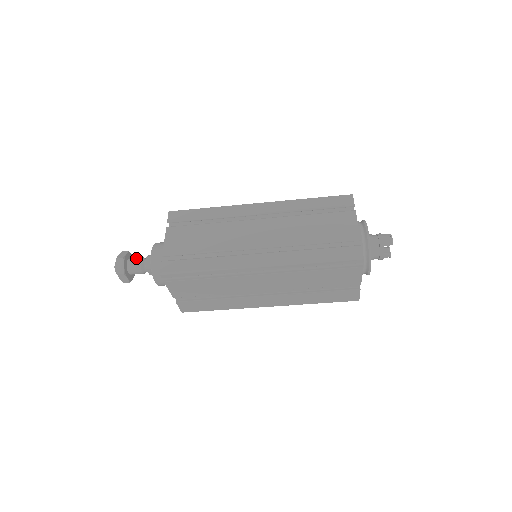
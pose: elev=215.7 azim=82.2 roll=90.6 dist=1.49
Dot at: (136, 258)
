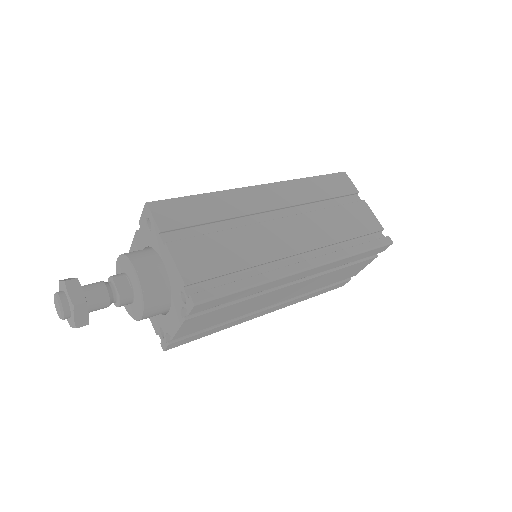
Dot at: (100, 304)
